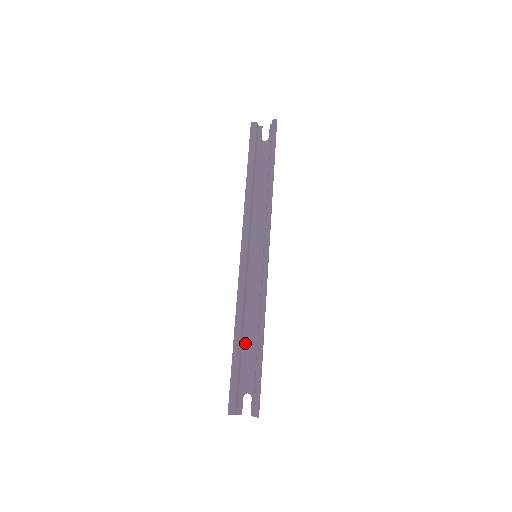
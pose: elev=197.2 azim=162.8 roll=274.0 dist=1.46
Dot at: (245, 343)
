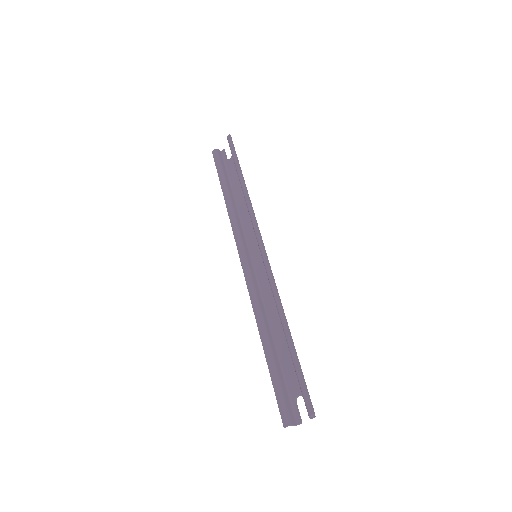
Dot at: (277, 344)
